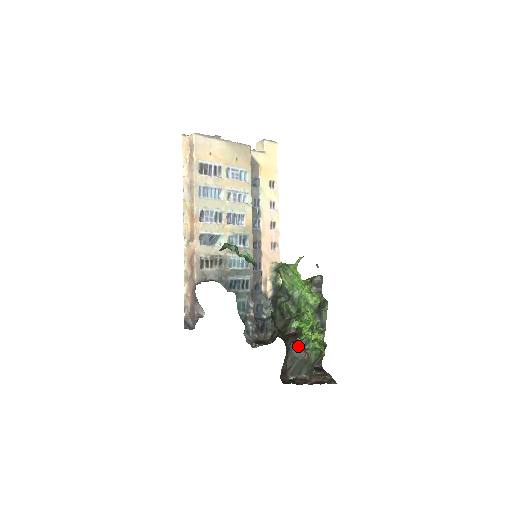
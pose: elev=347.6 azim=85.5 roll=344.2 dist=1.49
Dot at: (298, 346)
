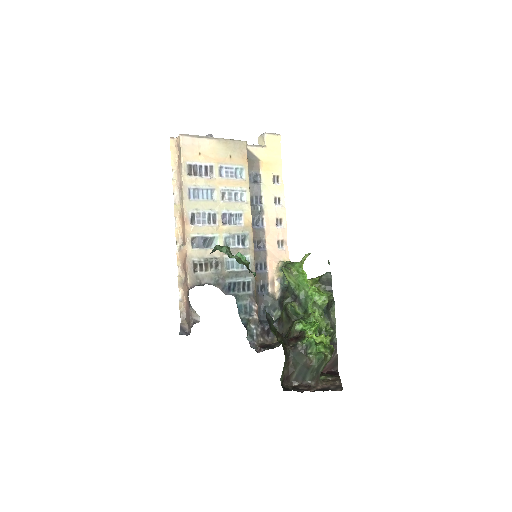
Dot at: (299, 350)
